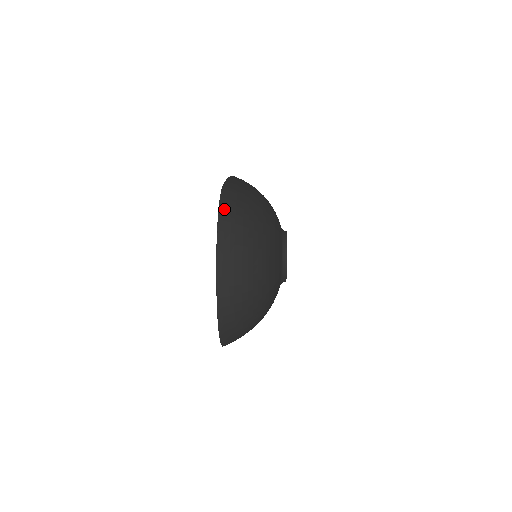
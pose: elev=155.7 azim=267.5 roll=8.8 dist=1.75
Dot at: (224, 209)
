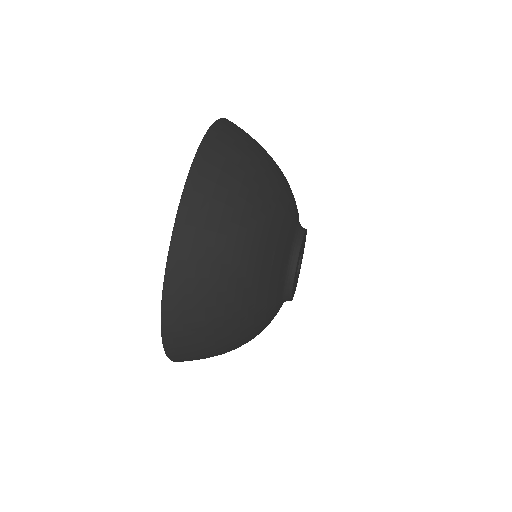
Dot at: (220, 128)
